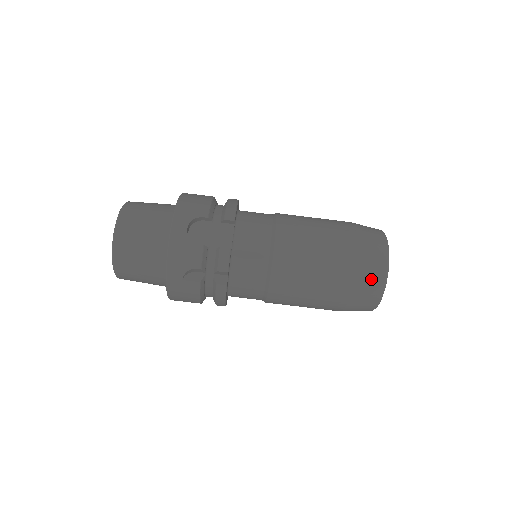
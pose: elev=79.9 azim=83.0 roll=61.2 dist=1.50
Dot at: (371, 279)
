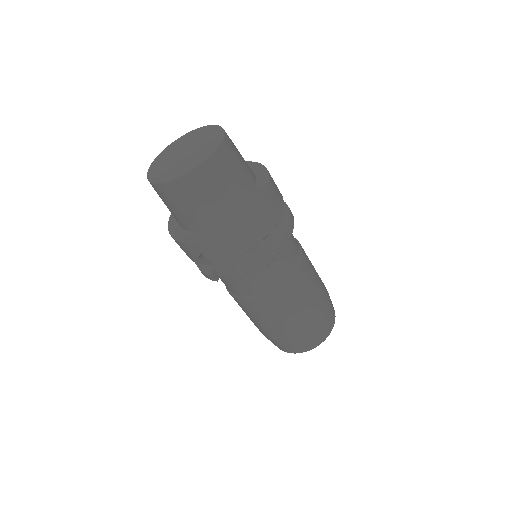
Dot at: (274, 344)
